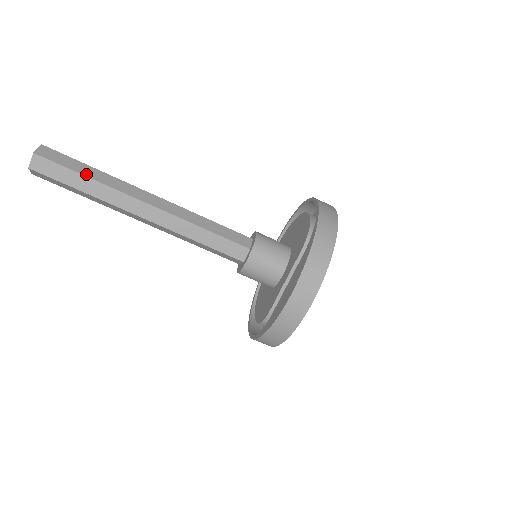
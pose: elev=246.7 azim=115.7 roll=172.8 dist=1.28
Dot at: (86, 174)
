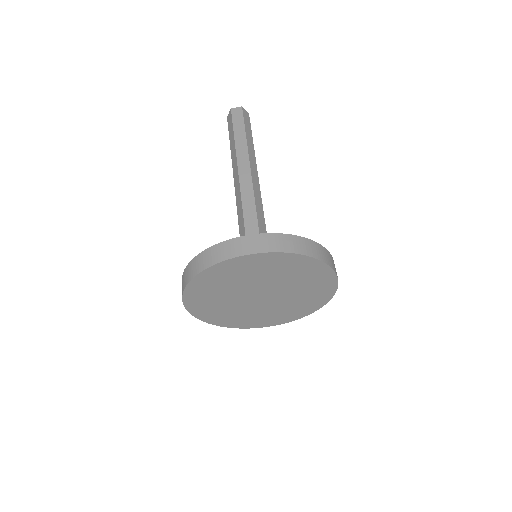
Dot at: (247, 132)
